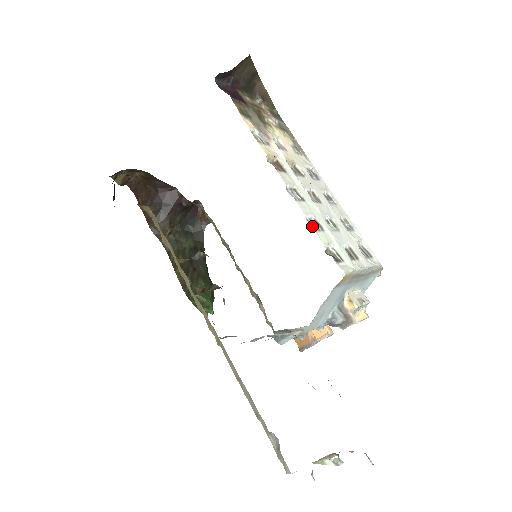
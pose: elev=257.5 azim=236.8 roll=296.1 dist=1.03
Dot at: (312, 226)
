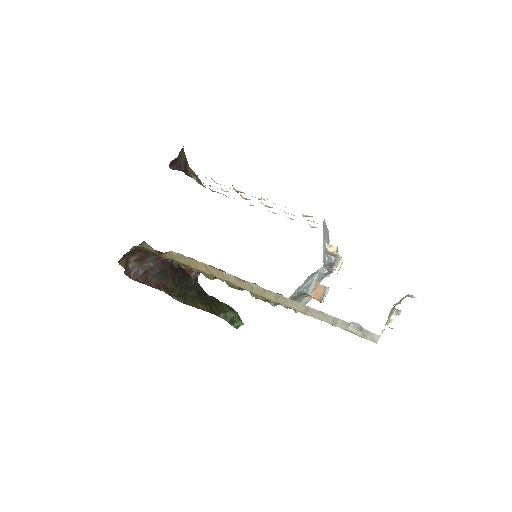
Dot at: occluded
